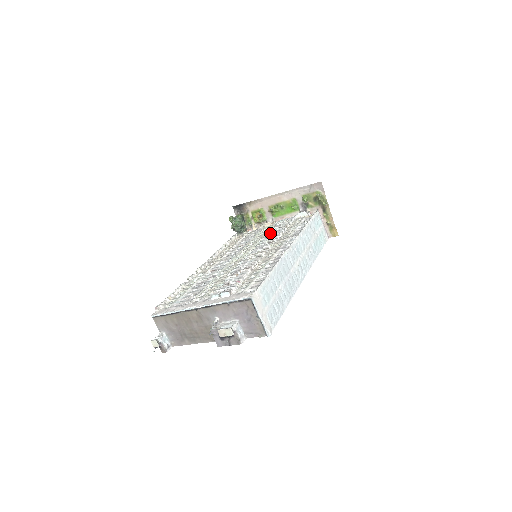
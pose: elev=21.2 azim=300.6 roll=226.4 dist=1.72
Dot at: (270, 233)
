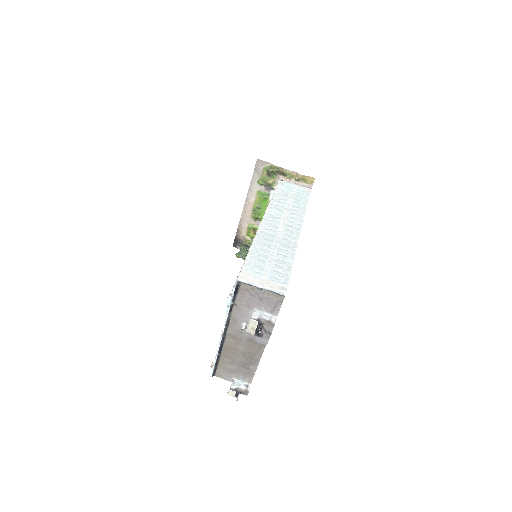
Dot at: occluded
